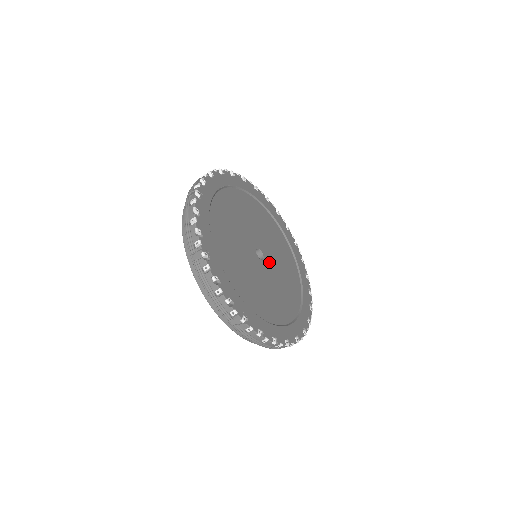
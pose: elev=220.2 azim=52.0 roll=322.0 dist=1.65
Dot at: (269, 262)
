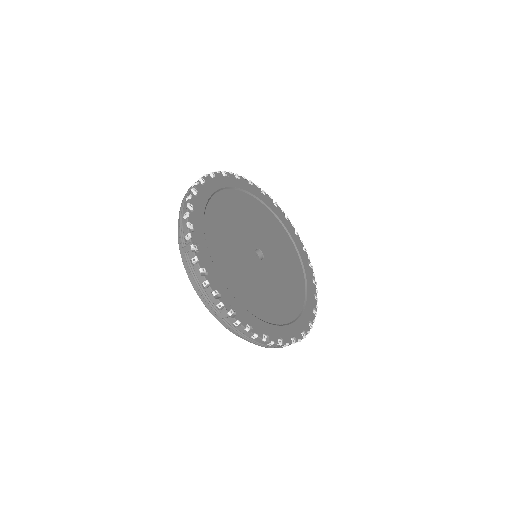
Dot at: (270, 263)
